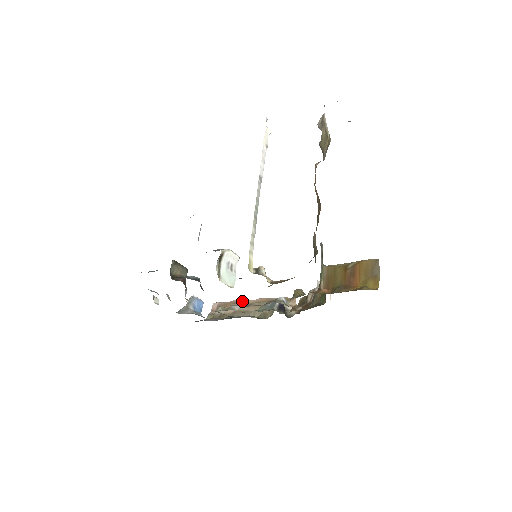
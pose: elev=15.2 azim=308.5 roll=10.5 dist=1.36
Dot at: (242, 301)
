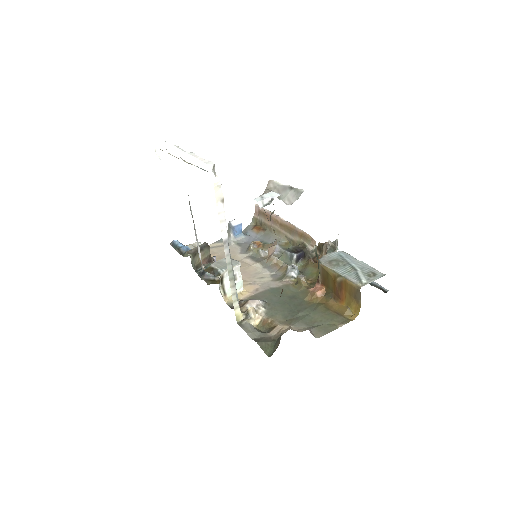
Dot at: (275, 218)
